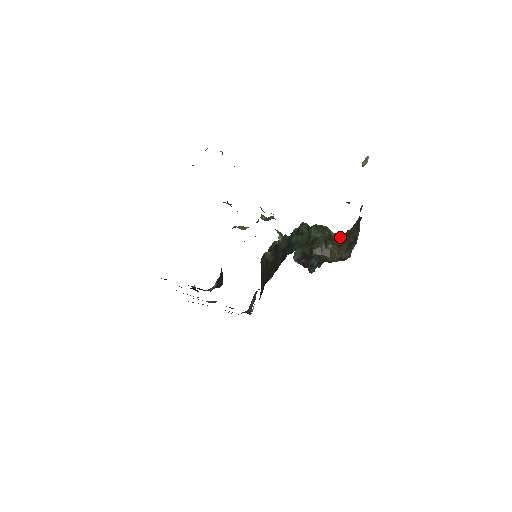
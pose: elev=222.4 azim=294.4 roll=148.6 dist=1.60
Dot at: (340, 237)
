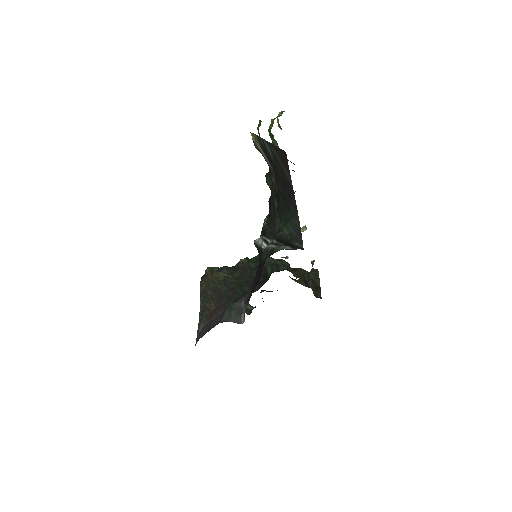
Dot at: (298, 280)
